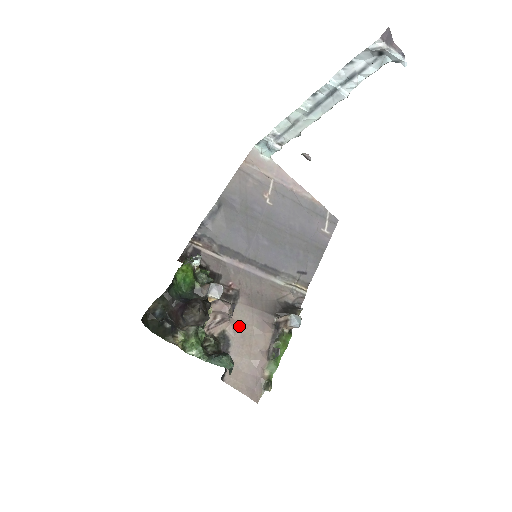
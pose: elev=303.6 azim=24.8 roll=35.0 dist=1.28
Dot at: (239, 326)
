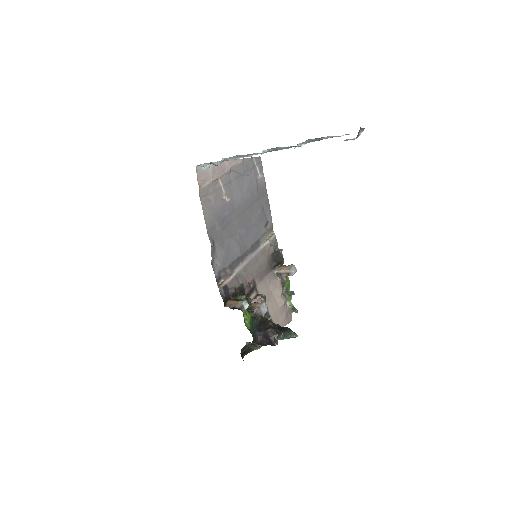
Dot at: occluded
